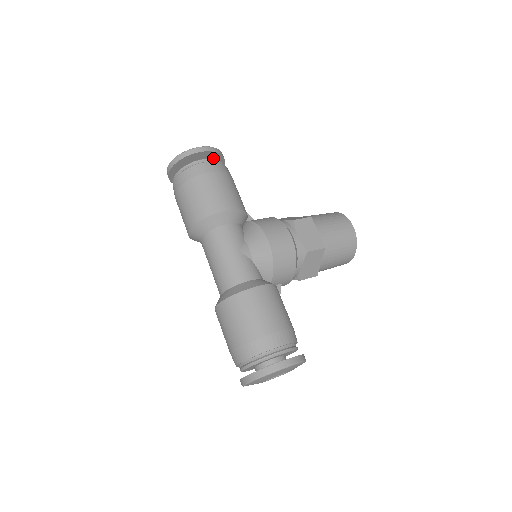
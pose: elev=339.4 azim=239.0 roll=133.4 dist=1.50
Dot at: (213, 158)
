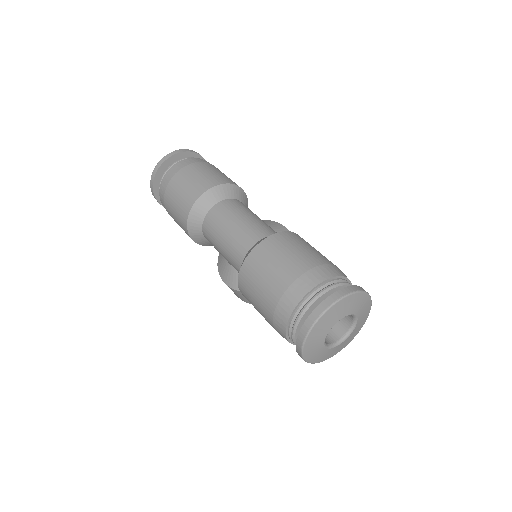
Dot at: occluded
